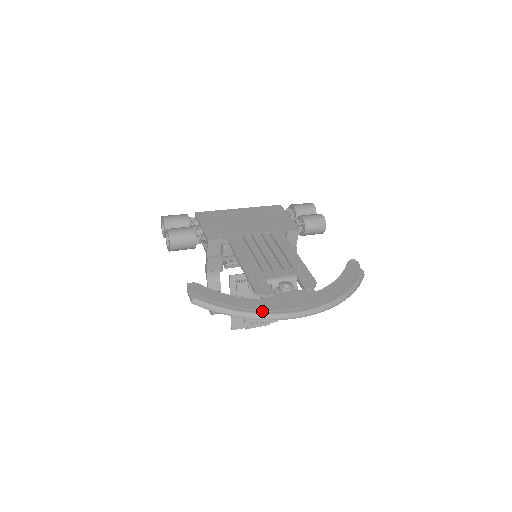
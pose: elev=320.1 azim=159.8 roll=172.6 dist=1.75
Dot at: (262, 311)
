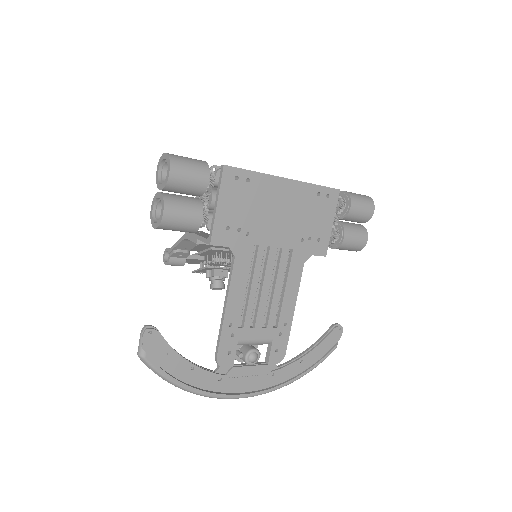
Dot at: (207, 392)
